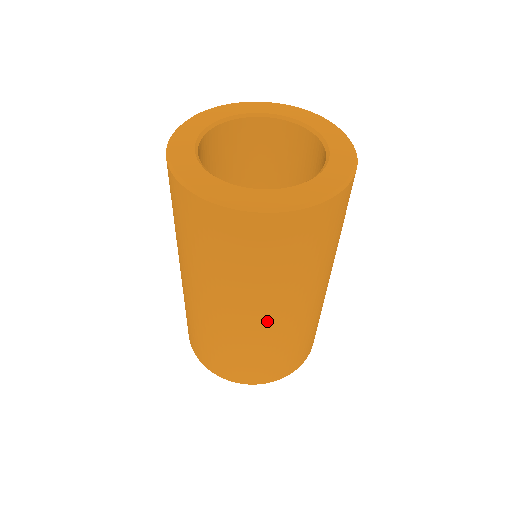
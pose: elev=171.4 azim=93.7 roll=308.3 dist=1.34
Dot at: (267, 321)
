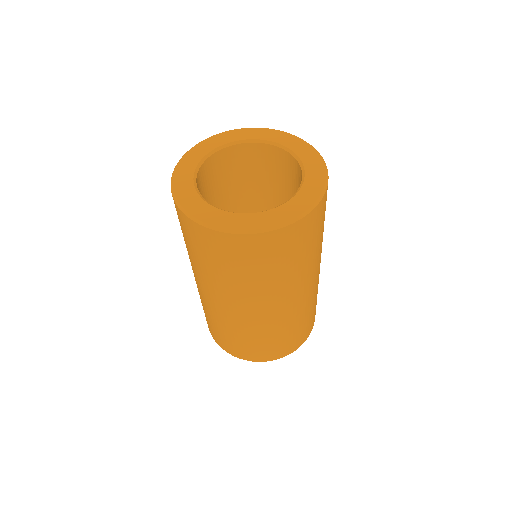
Dot at: (275, 310)
